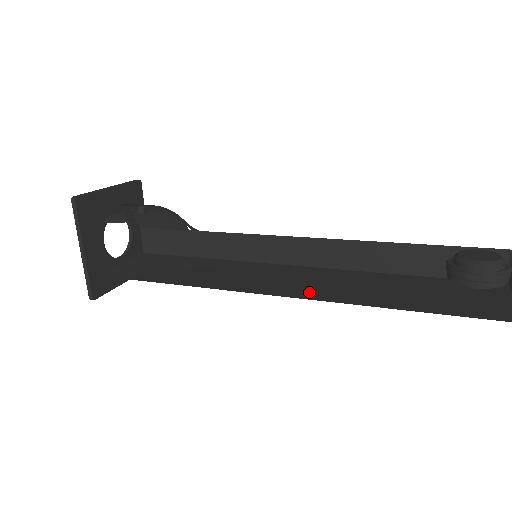
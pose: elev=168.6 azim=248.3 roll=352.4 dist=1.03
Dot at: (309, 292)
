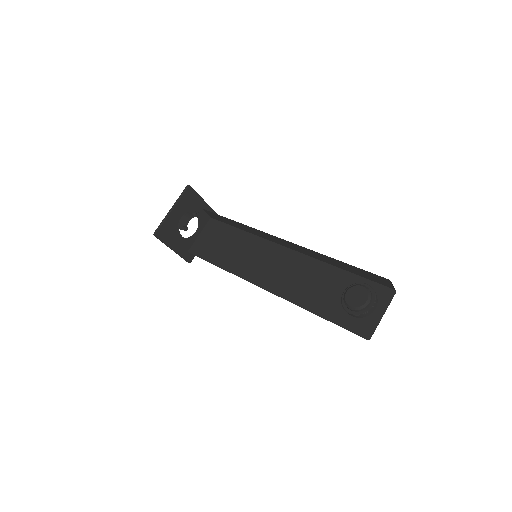
Dot at: (281, 287)
